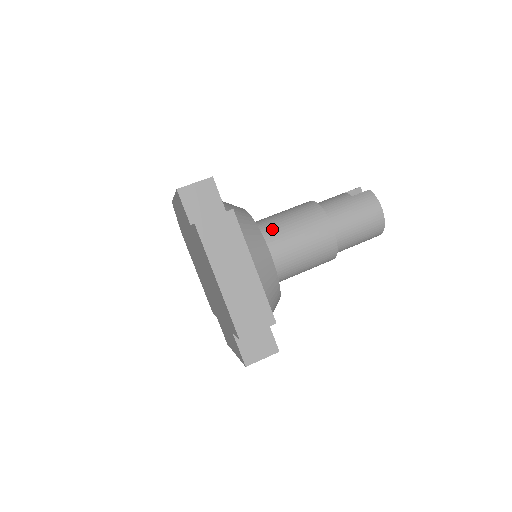
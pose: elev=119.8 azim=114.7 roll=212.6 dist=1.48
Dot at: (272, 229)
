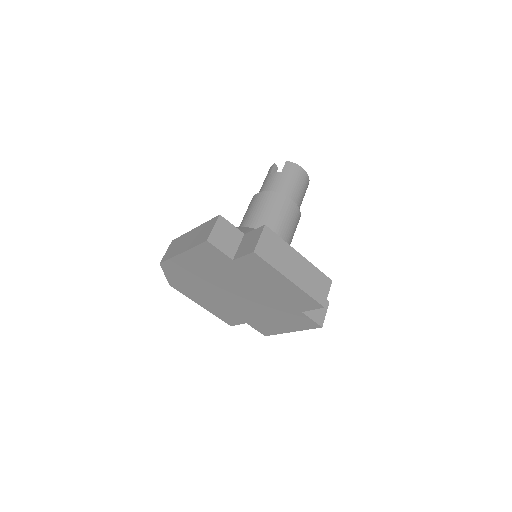
Dot at: occluded
